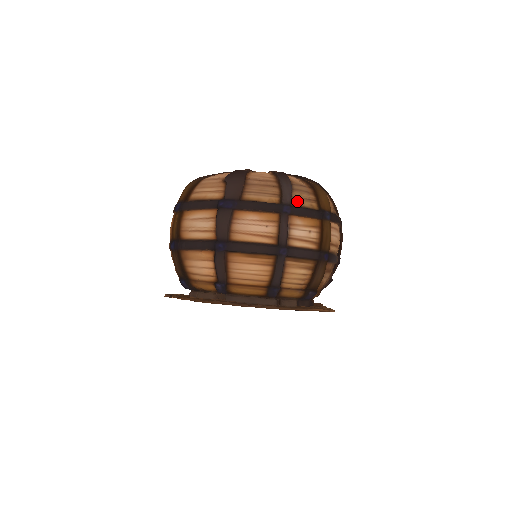
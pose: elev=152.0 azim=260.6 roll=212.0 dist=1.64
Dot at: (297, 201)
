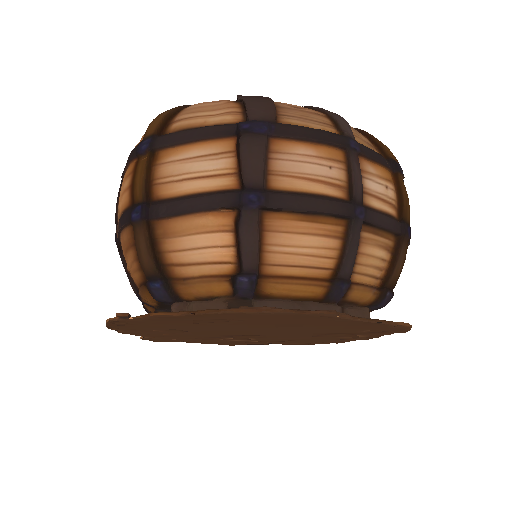
Dot at: (359, 140)
